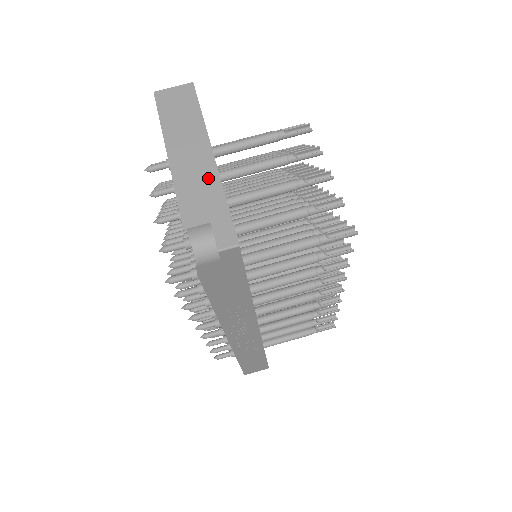
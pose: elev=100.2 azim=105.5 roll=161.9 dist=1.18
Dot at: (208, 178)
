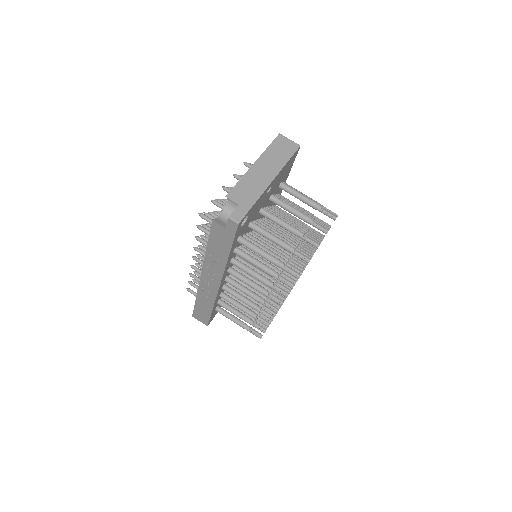
Dot at: (258, 188)
